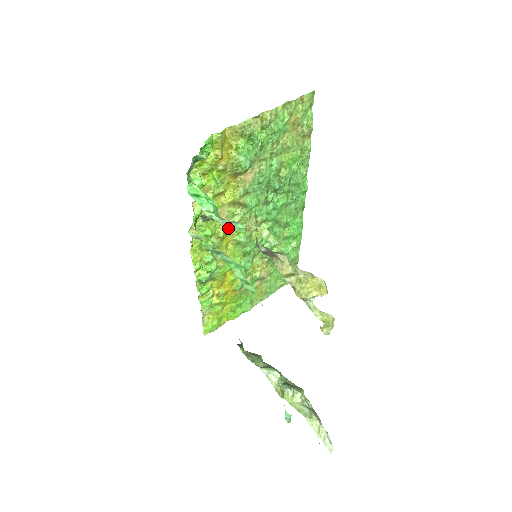
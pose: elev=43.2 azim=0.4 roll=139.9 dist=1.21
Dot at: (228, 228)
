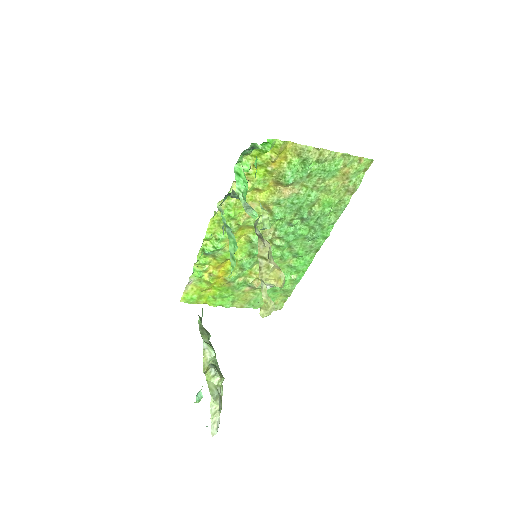
Dot at: (245, 209)
